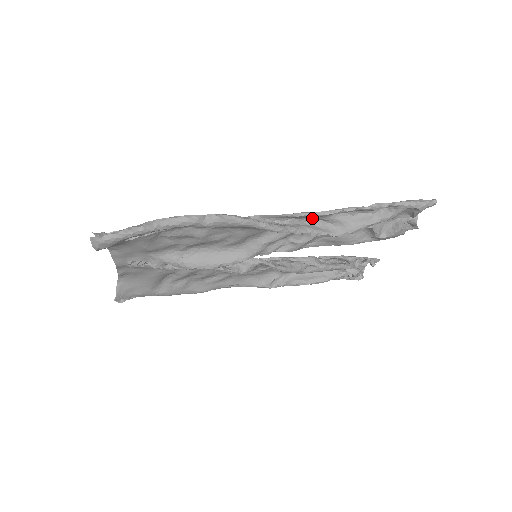
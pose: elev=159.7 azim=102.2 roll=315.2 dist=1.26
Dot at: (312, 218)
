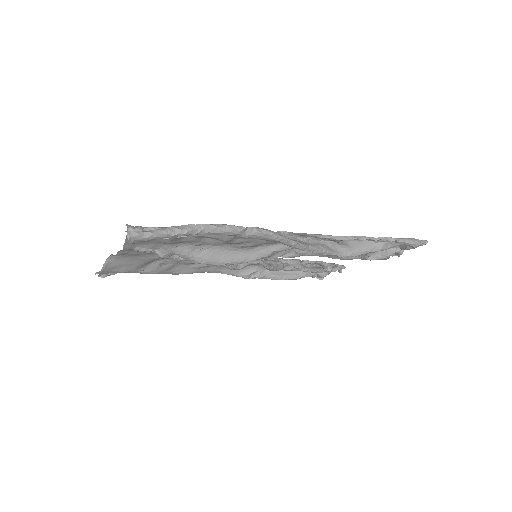
Dot at: (328, 239)
